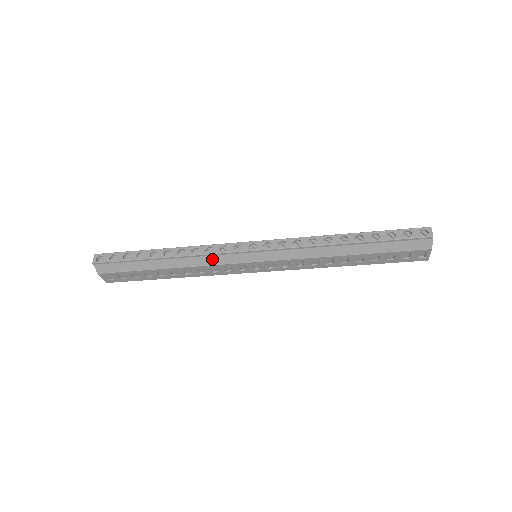
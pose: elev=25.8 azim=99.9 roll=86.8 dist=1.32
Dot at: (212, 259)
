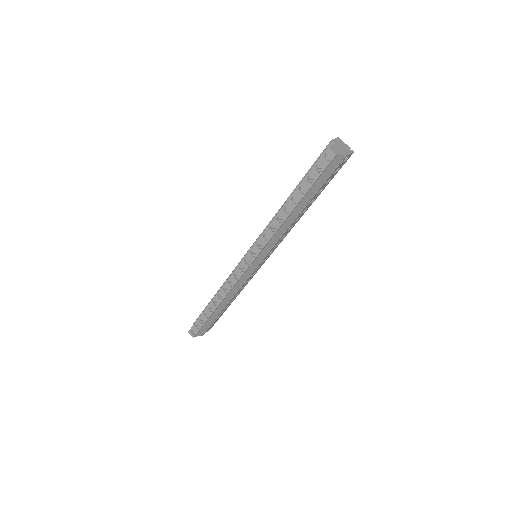
Dot at: (238, 285)
